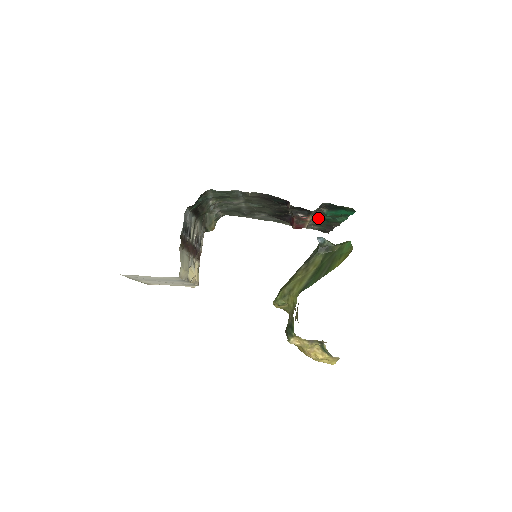
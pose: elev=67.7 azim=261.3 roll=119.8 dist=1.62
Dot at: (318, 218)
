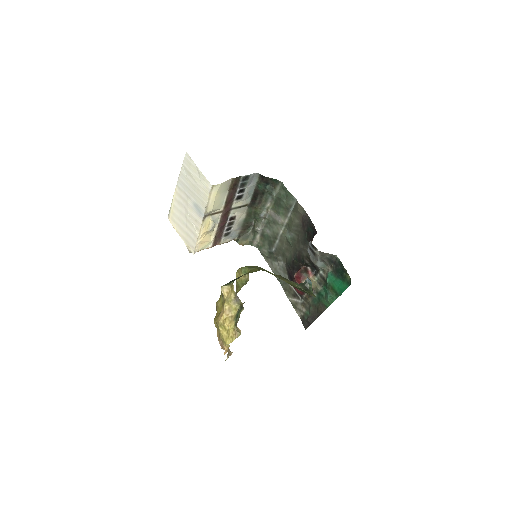
Dot at: (316, 291)
